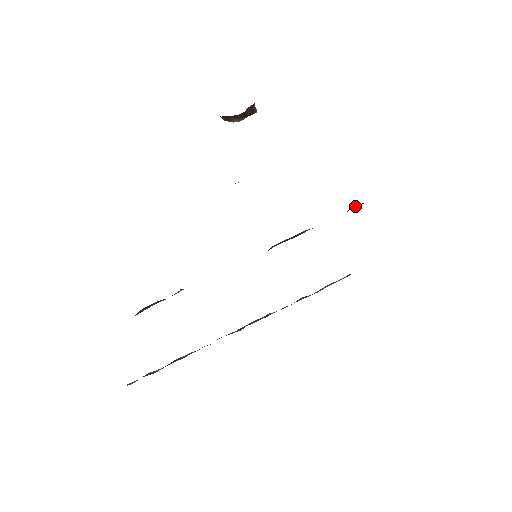
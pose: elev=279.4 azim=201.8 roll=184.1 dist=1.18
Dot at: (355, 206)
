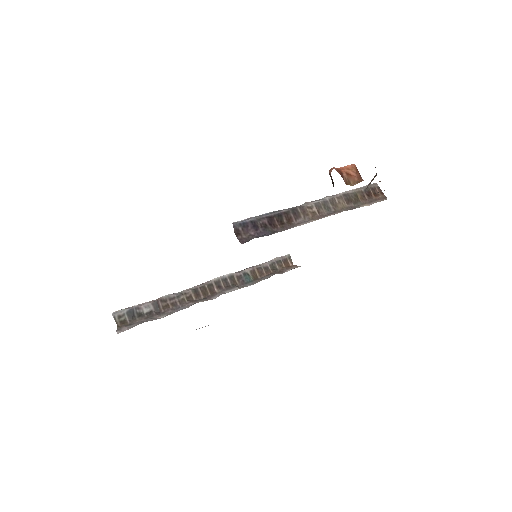
Dot at: occluded
